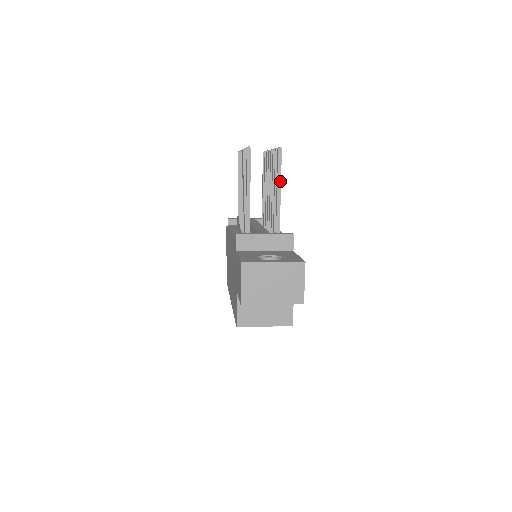
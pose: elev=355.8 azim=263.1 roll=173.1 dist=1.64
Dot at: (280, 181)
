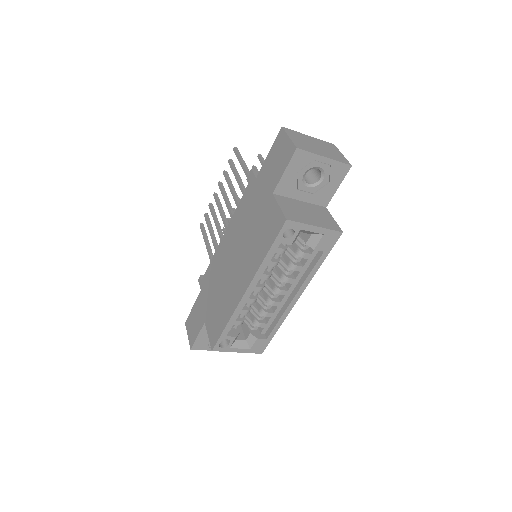
Dot at: occluded
